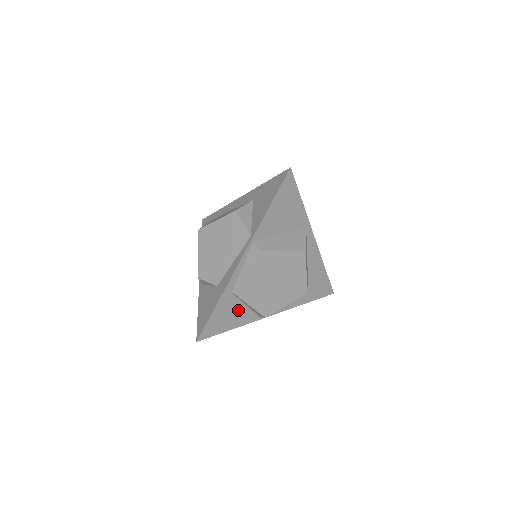
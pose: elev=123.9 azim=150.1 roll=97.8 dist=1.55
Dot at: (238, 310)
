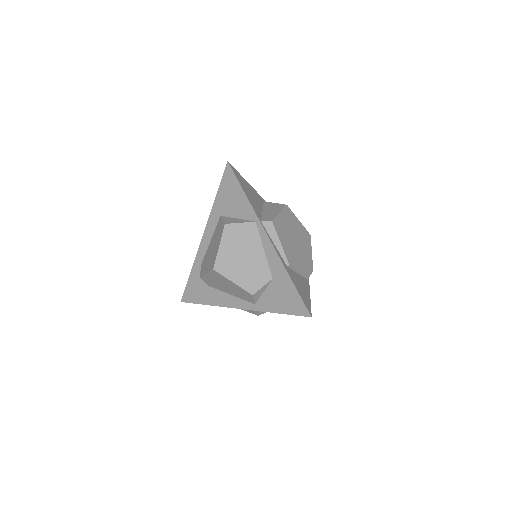
Dot at: (299, 280)
